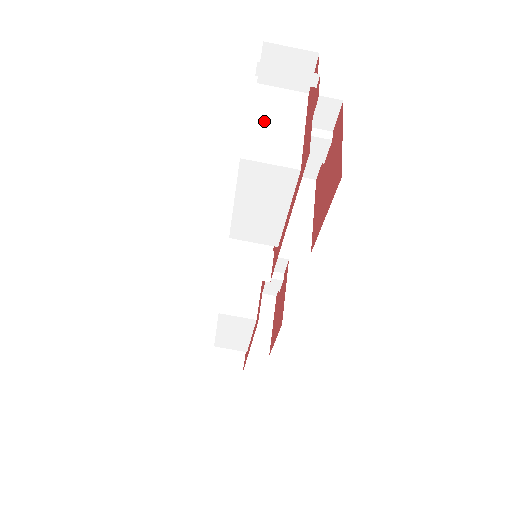
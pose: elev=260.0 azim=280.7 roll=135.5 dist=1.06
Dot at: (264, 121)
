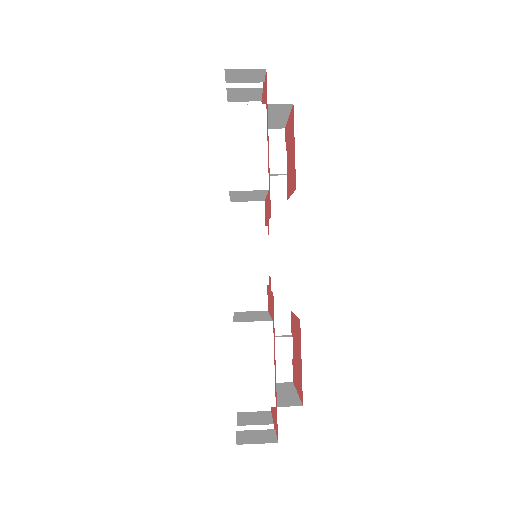
Dot at: occluded
